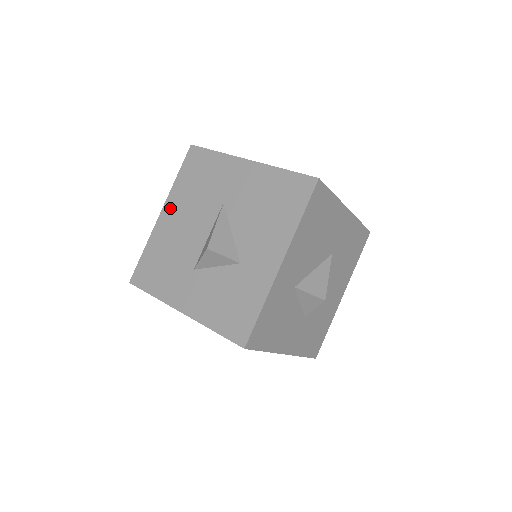
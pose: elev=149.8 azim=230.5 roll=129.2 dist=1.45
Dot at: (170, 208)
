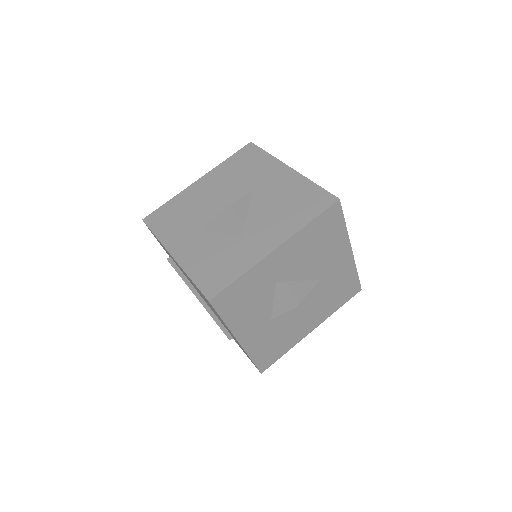
Dot at: (208, 179)
